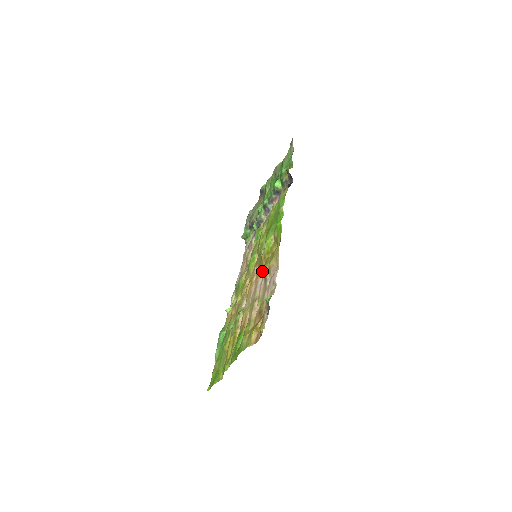
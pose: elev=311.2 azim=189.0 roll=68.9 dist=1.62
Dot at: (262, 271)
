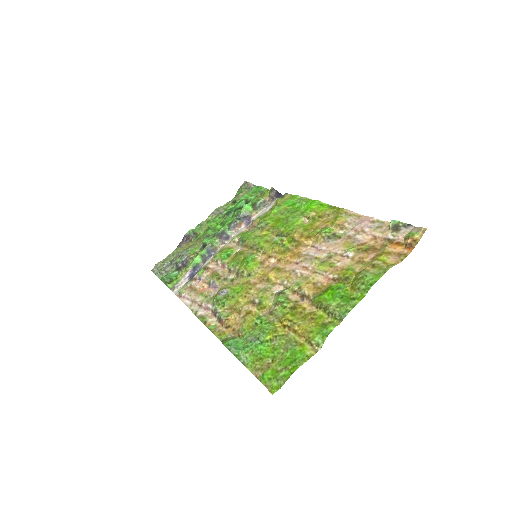
Dot at: (303, 247)
